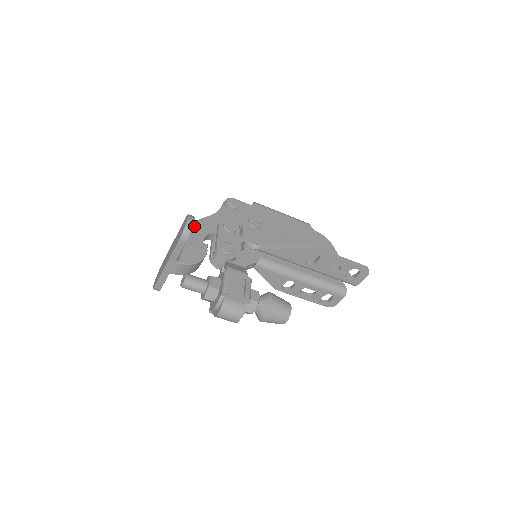
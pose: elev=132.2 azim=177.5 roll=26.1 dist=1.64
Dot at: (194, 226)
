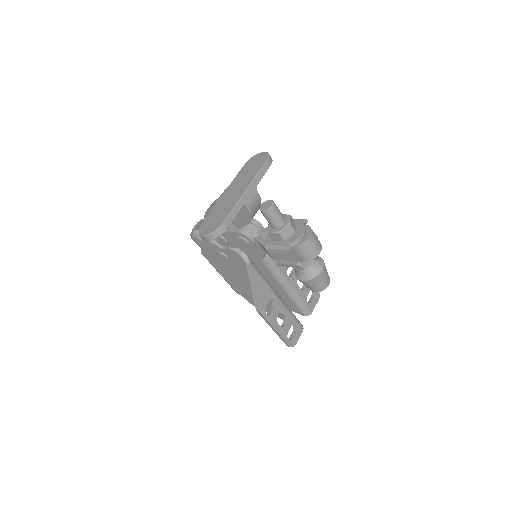
Dot at: occluded
